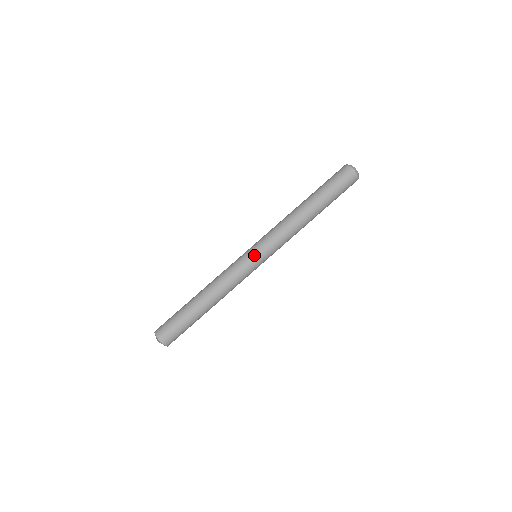
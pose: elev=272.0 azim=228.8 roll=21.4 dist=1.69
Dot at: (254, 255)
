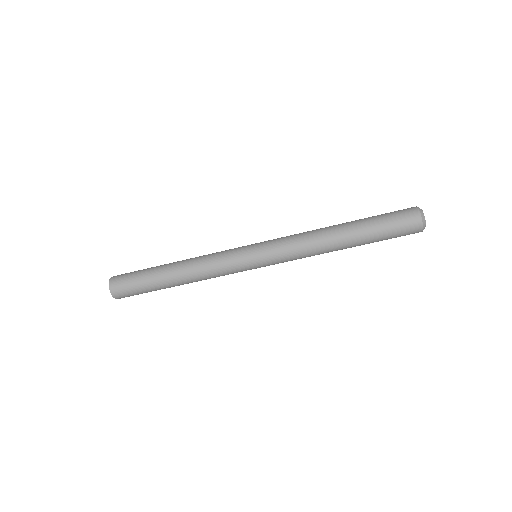
Dot at: (256, 266)
